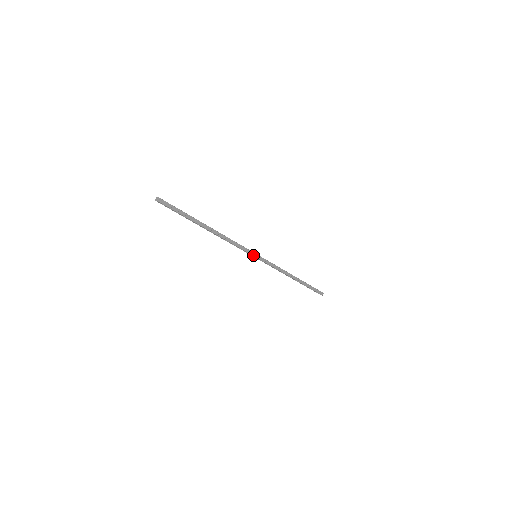
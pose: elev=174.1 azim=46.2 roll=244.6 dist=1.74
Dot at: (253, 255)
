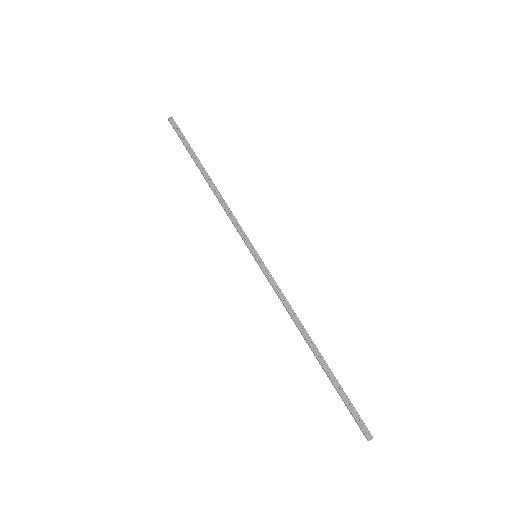
Dot at: (251, 249)
